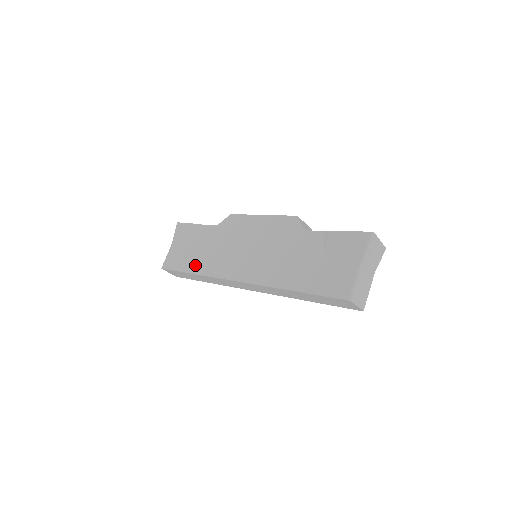
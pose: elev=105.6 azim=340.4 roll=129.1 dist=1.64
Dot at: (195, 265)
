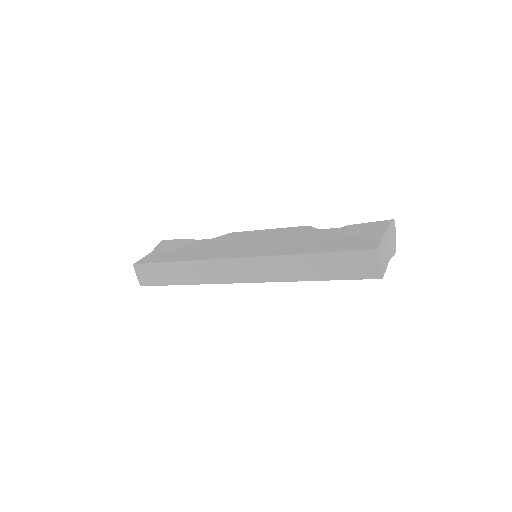
Dot at: (182, 257)
